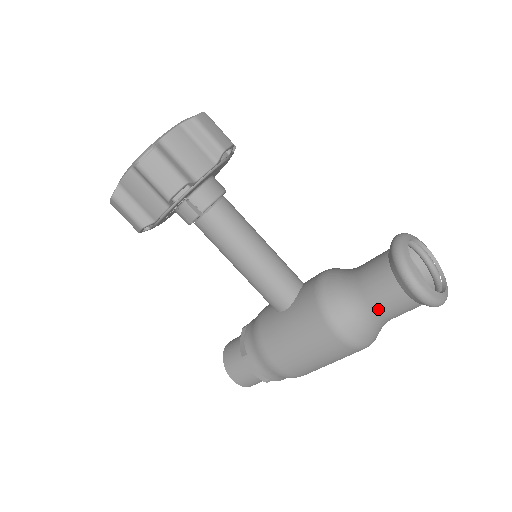
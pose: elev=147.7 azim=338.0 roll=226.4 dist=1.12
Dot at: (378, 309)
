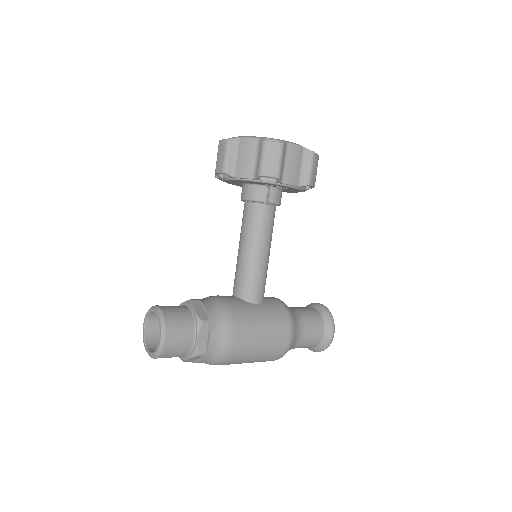
Dot at: (307, 335)
